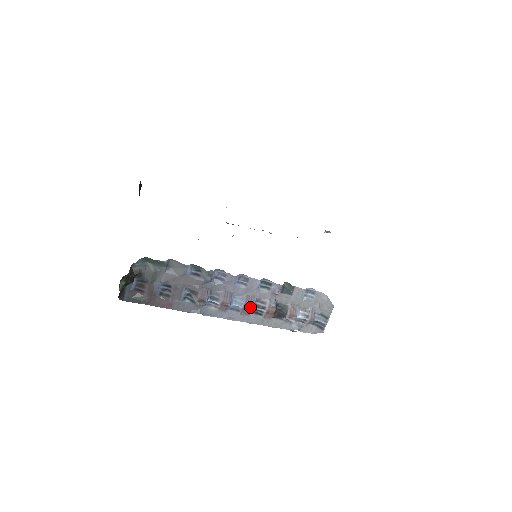
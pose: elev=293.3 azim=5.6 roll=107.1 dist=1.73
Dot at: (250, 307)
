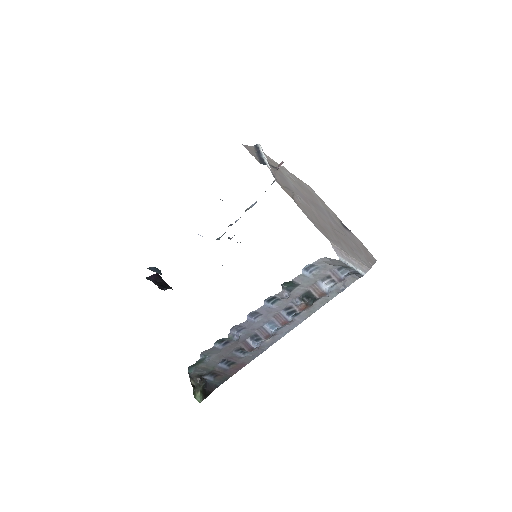
Dot at: (285, 322)
